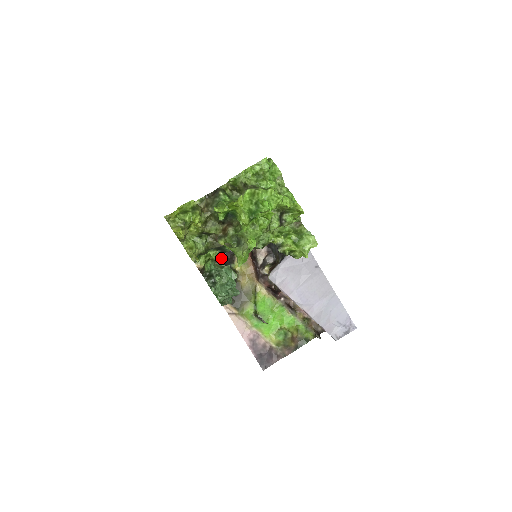
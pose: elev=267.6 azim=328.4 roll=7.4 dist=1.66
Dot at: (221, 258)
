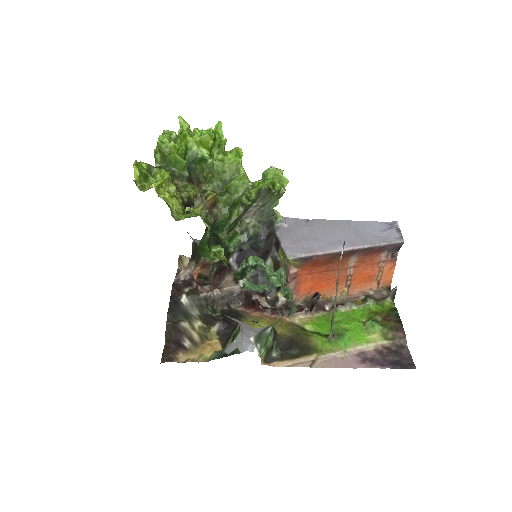
Dot at: (233, 331)
